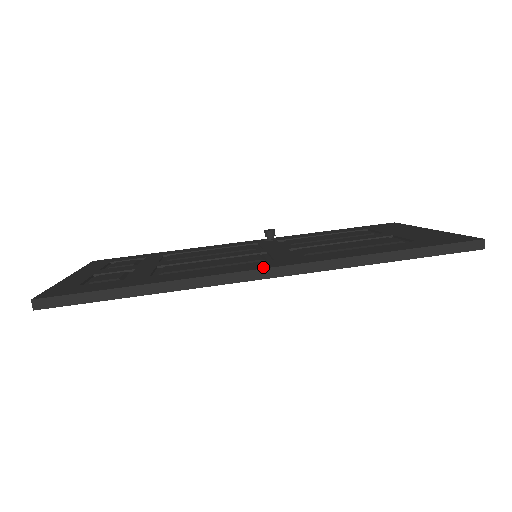
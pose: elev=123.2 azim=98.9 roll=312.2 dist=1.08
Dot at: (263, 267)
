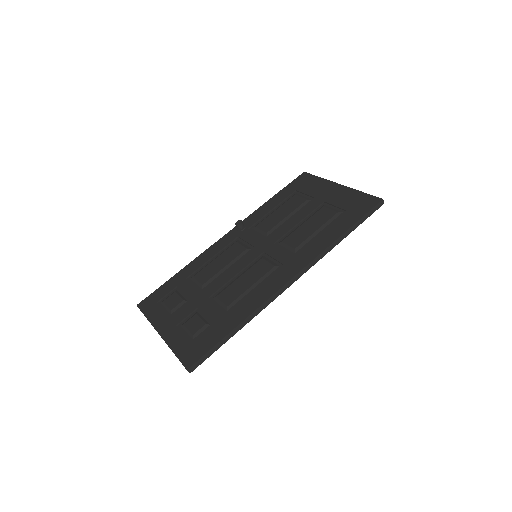
Dot at: (288, 278)
